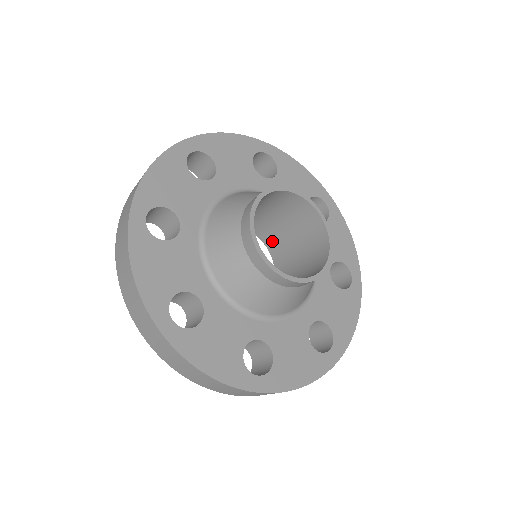
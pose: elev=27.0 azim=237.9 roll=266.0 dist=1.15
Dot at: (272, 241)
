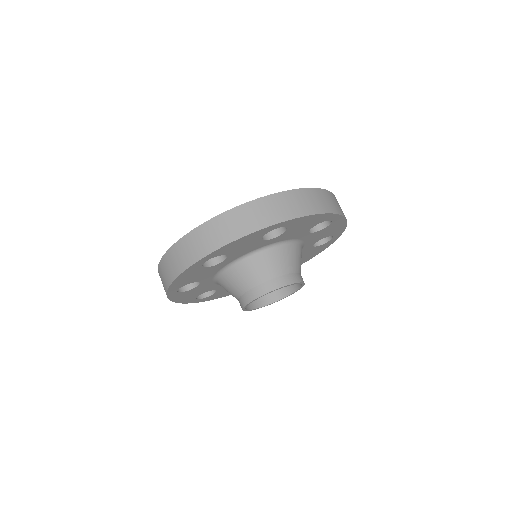
Dot at: occluded
